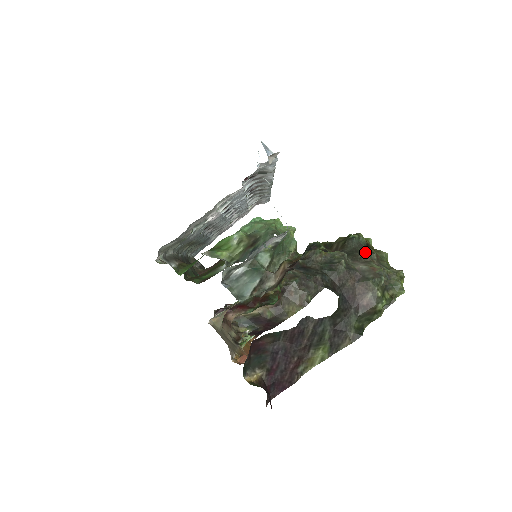
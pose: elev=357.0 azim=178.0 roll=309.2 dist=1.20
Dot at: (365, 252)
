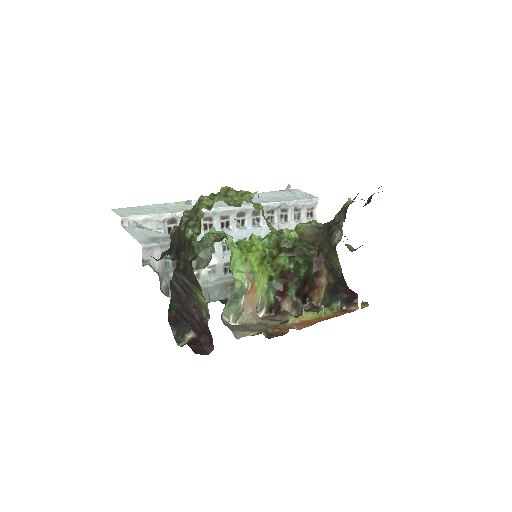
Dot at: occluded
